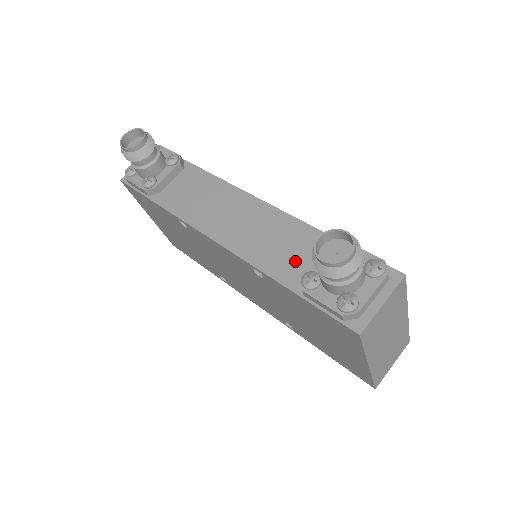
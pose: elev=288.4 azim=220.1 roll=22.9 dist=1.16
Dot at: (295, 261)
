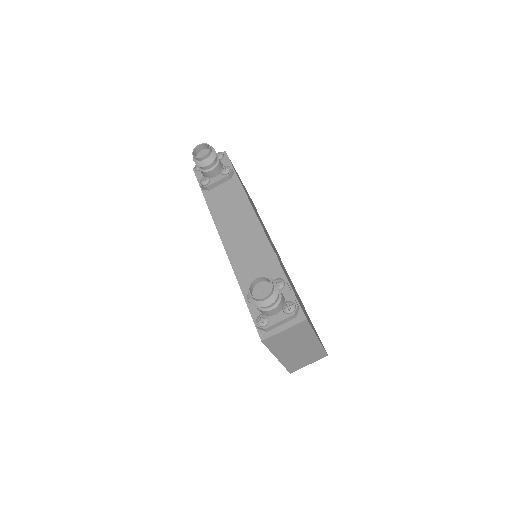
Dot at: occluded
